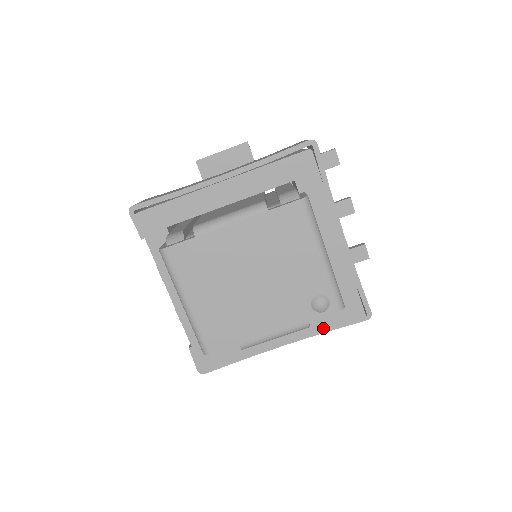
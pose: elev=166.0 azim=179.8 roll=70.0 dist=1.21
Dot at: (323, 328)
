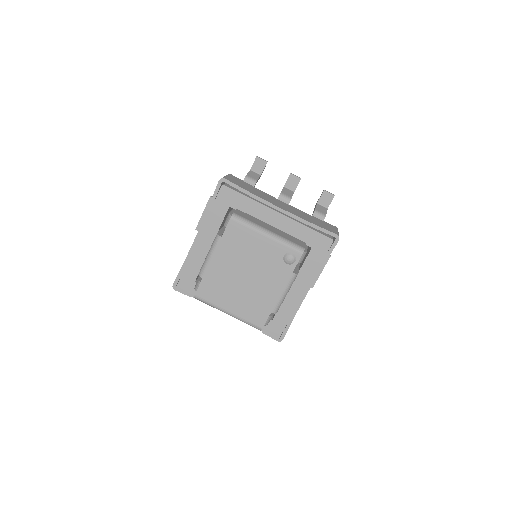
Dot at: (317, 266)
